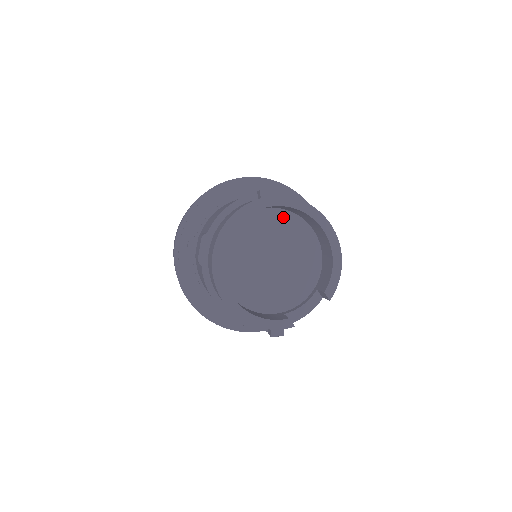
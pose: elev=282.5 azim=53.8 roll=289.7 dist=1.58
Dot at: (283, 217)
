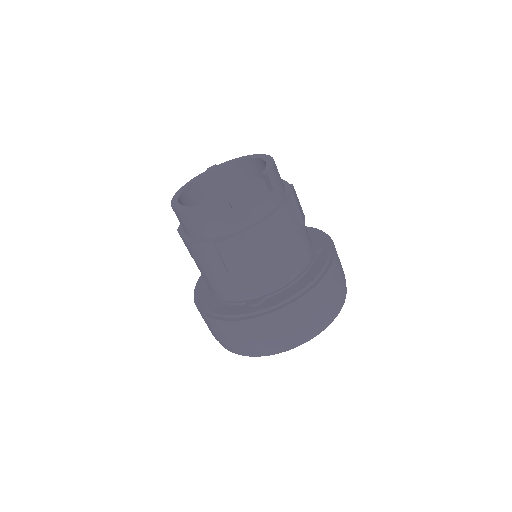
Dot at: (239, 186)
